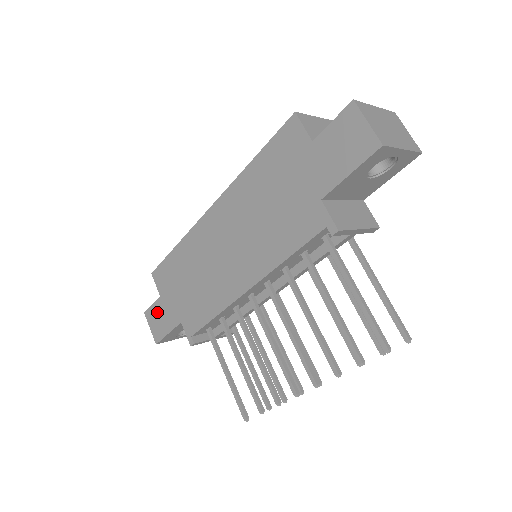
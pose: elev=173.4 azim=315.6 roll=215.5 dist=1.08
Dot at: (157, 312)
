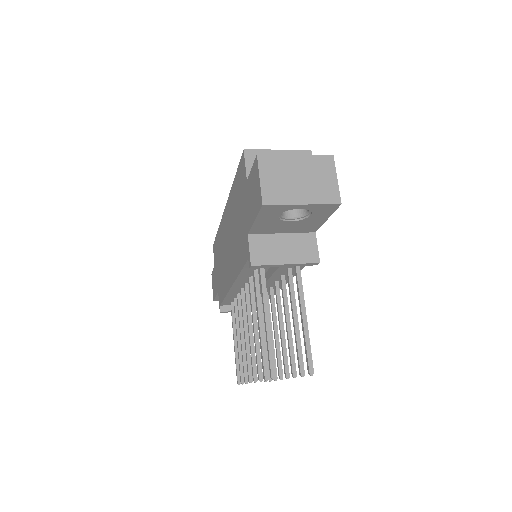
Dot at: (214, 277)
